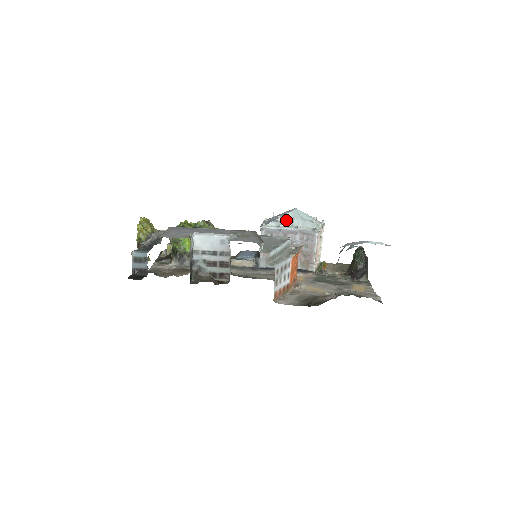
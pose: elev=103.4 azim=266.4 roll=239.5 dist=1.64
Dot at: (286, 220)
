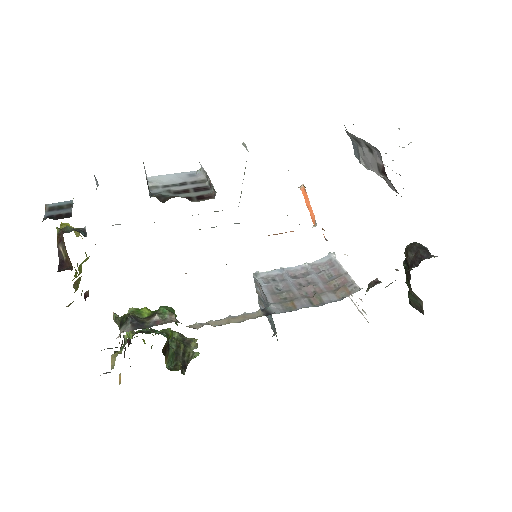
Dot at: occluded
